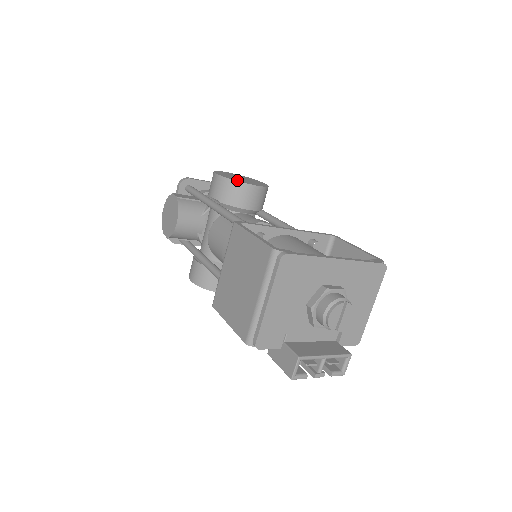
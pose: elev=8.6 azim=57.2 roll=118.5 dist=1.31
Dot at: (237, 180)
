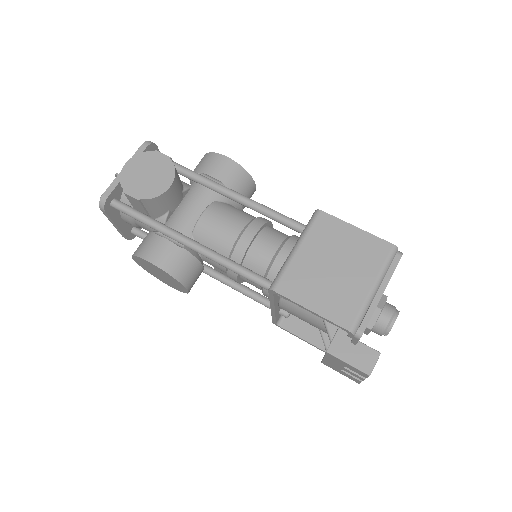
Dot at: (247, 173)
